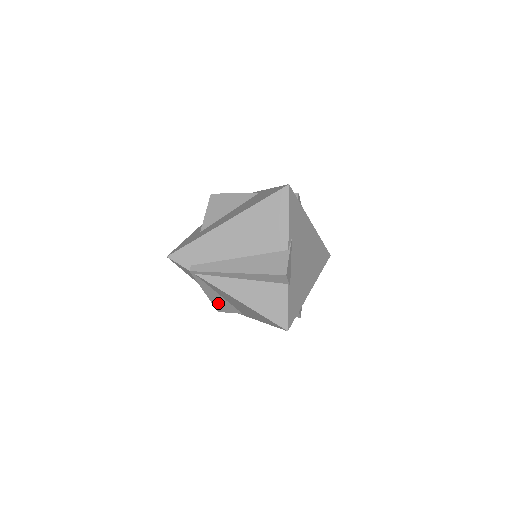
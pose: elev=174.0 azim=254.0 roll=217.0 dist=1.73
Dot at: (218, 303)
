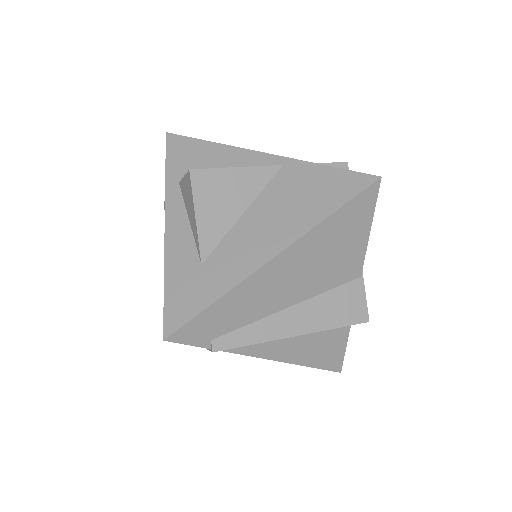
Dot at: occluded
